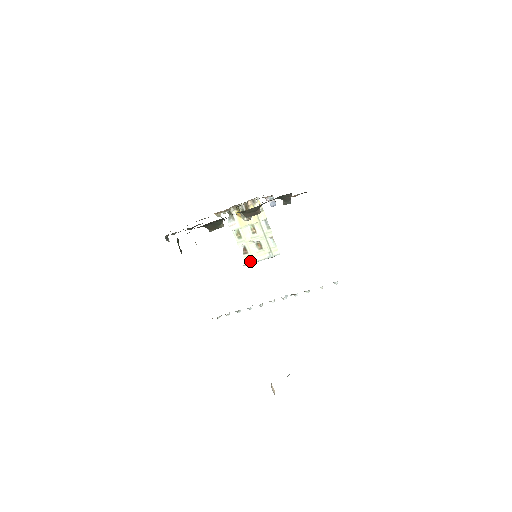
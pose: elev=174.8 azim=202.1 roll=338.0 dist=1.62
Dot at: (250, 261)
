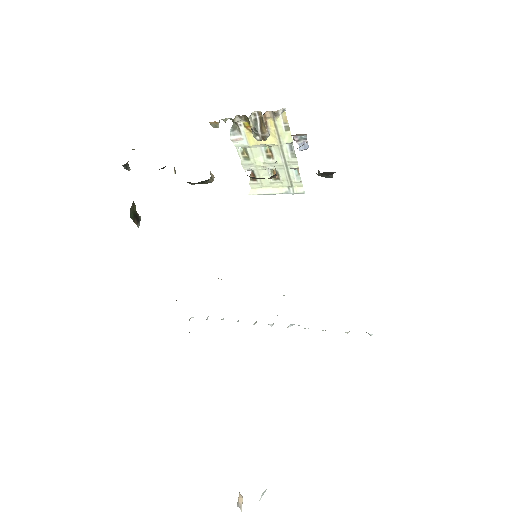
Dot at: (259, 191)
